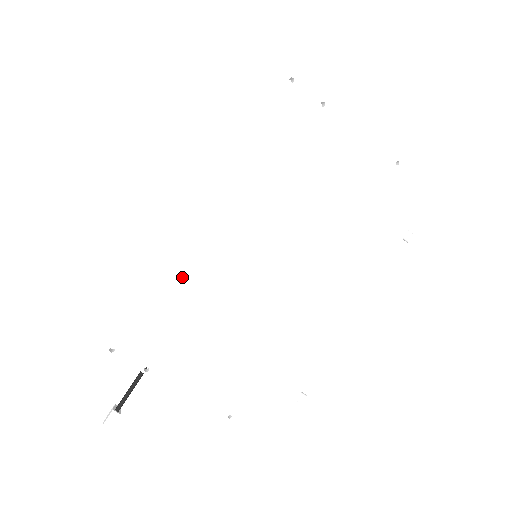
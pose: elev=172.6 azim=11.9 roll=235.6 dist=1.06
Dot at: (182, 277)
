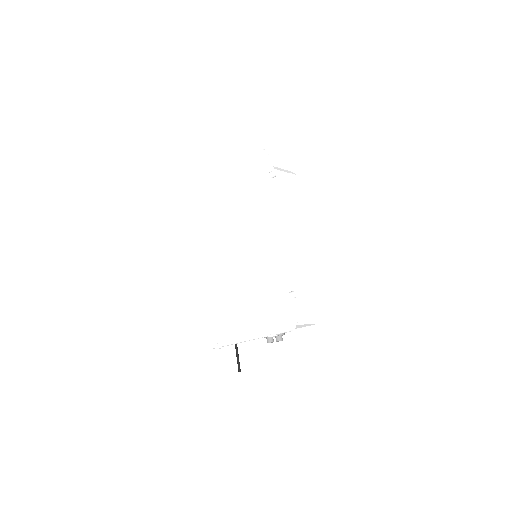
Dot at: (217, 293)
